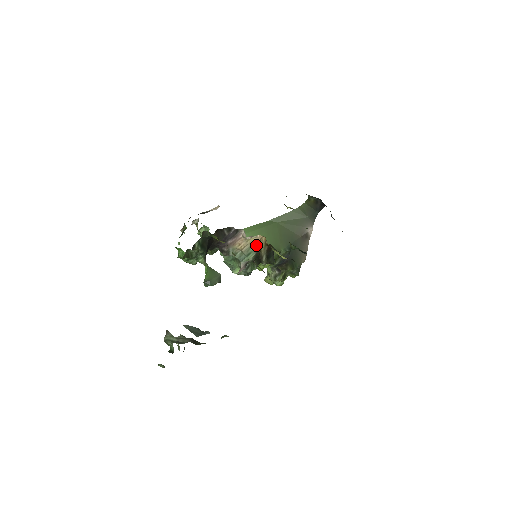
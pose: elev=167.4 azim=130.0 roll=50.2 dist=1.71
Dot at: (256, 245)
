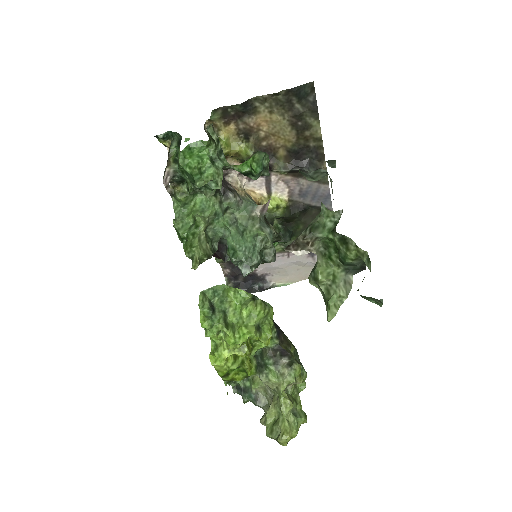
Dot at: (251, 198)
